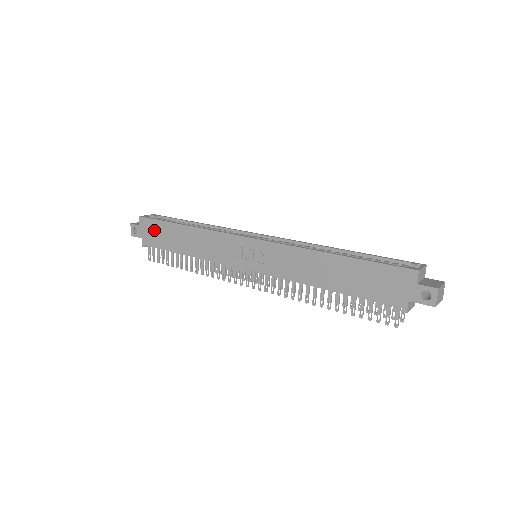
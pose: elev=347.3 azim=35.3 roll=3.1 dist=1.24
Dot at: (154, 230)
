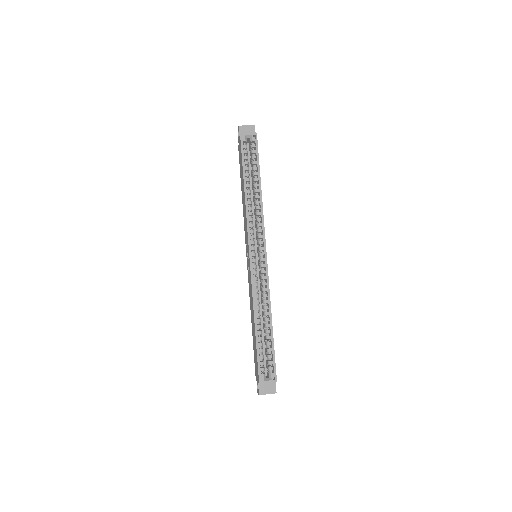
Dot at: (240, 156)
